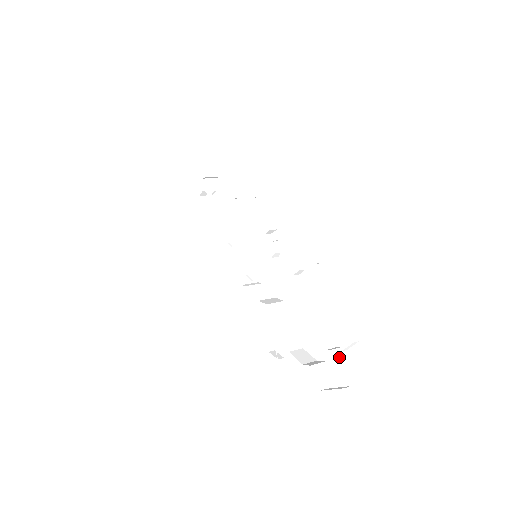
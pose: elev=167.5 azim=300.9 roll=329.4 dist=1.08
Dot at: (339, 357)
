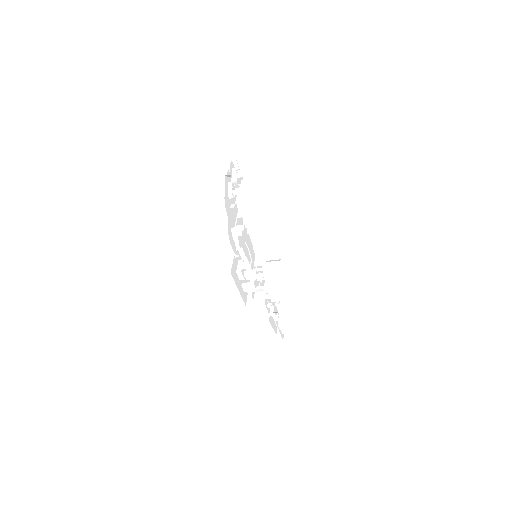
Dot at: (232, 181)
